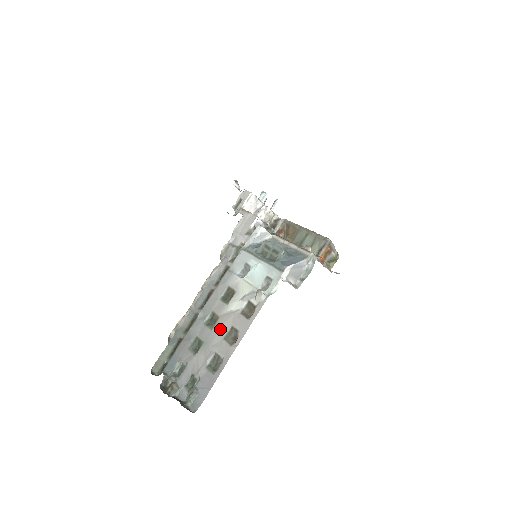
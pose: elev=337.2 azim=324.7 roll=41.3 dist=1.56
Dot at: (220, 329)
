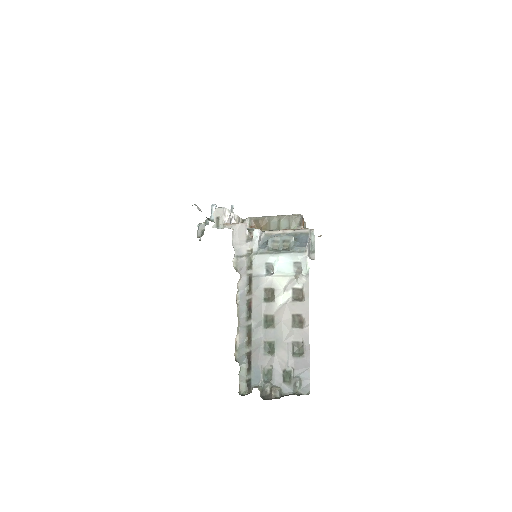
Dot at: (283, 323)
